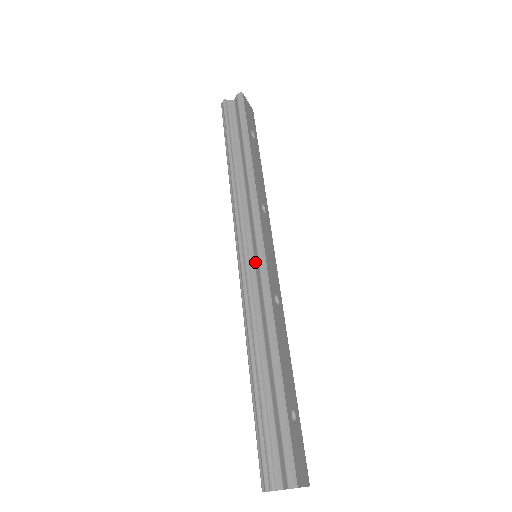
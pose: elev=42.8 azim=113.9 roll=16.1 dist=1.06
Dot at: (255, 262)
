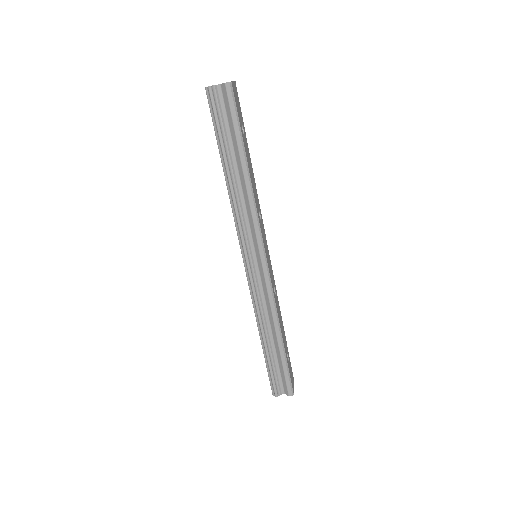
Dot at: (259, 269)
